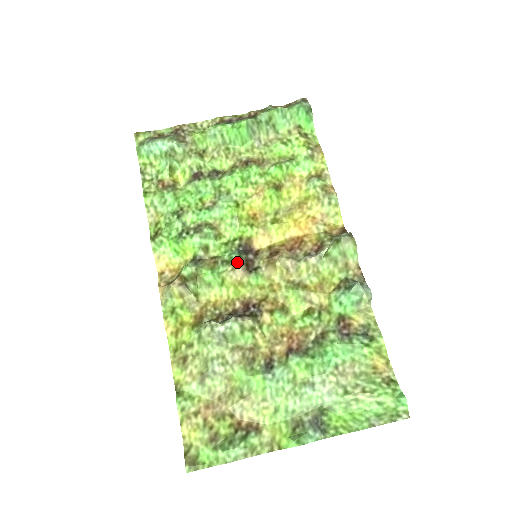
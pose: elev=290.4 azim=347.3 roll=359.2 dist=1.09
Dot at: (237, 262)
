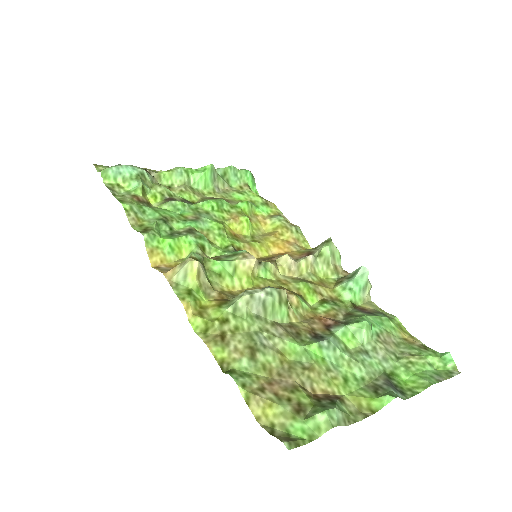
Dot at: (246, 252)
